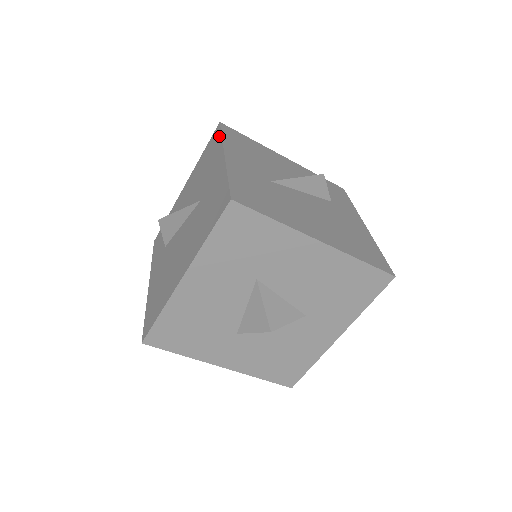
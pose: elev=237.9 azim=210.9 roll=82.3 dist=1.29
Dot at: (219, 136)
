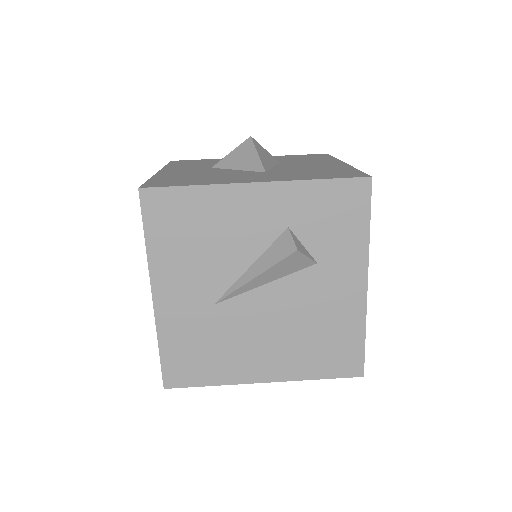
Dot at: occluded
